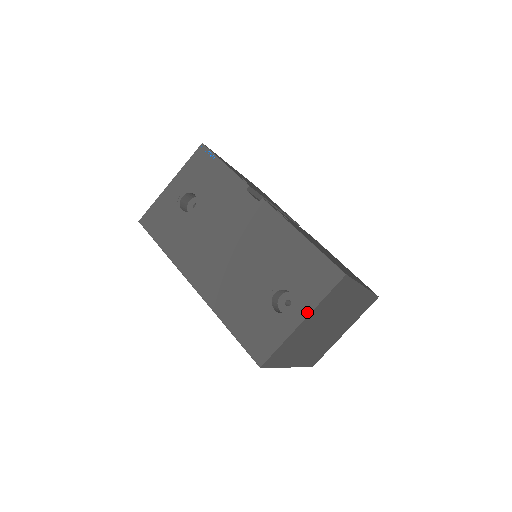
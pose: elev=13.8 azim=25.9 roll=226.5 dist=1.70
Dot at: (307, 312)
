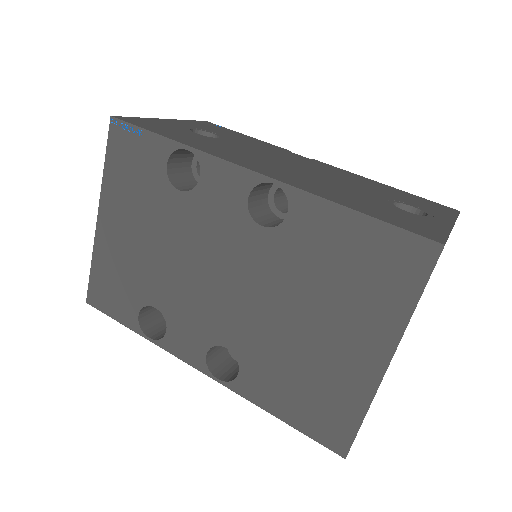
Dot at: (451, 220)
